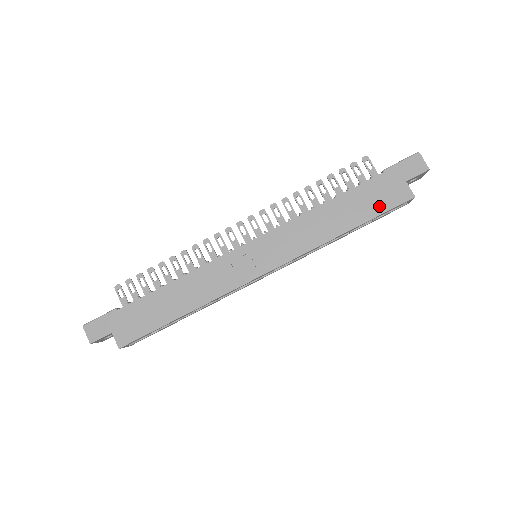
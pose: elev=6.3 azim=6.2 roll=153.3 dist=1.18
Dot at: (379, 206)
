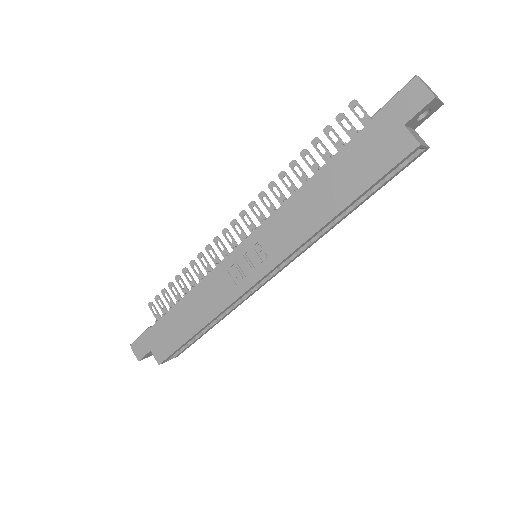
Dot at: (373, 170)
